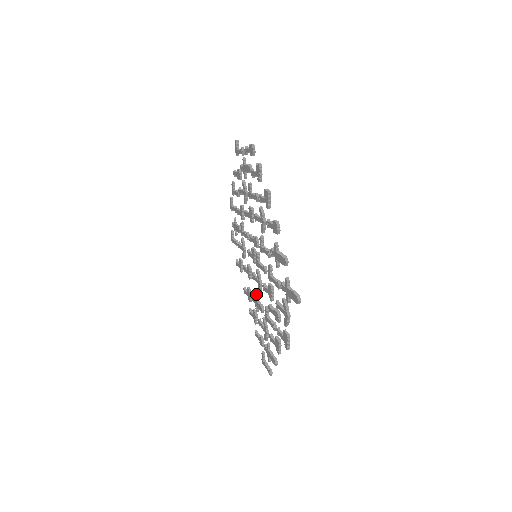
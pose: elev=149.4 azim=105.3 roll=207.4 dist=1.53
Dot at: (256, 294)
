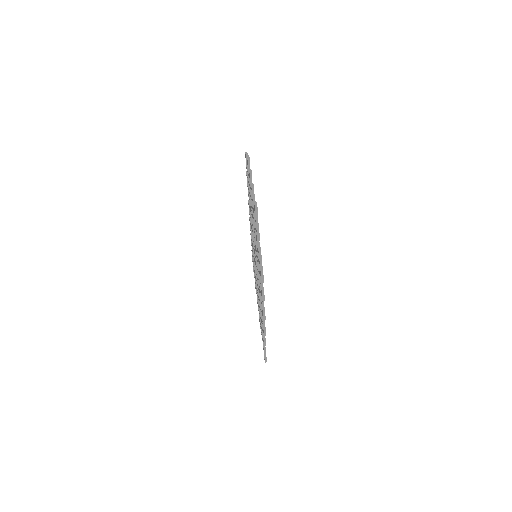
Dot at: occluded
